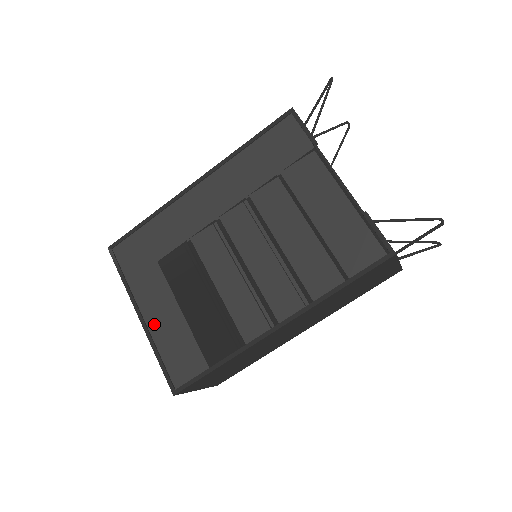
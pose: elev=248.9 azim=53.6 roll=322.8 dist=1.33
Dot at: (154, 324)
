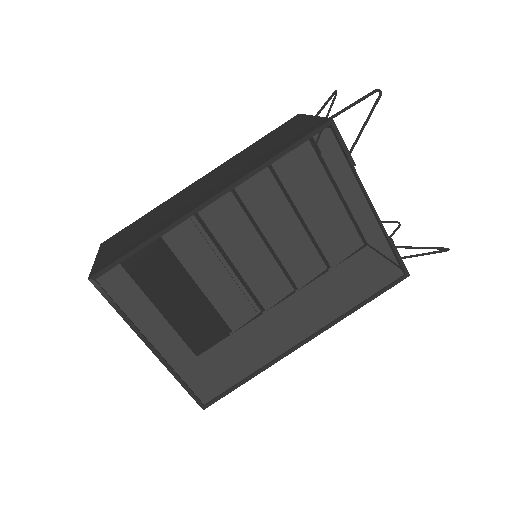
Dot at: (172, 354)
